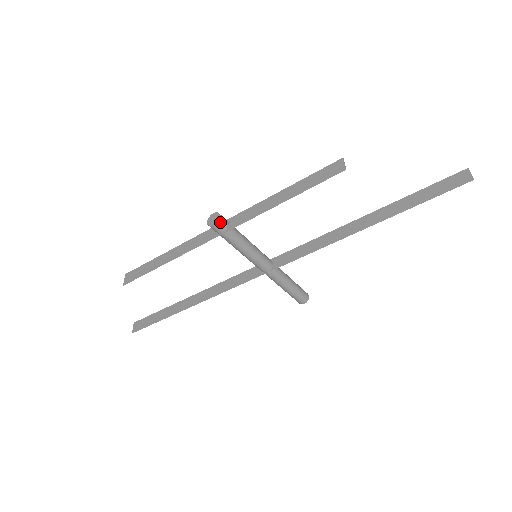
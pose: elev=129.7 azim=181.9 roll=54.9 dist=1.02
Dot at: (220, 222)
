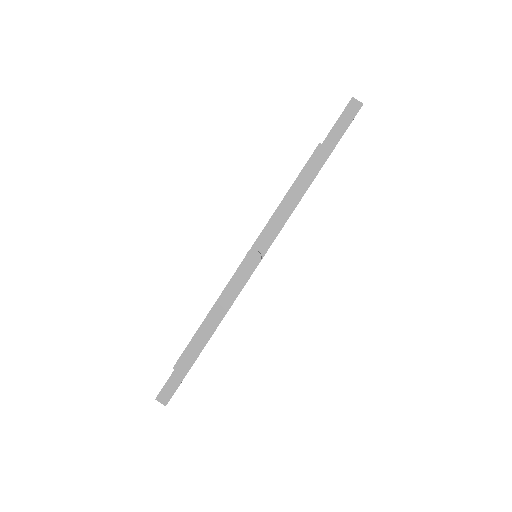
Dot at: occluded
